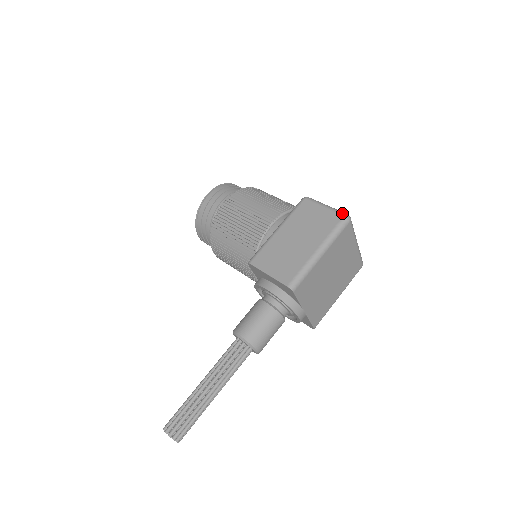
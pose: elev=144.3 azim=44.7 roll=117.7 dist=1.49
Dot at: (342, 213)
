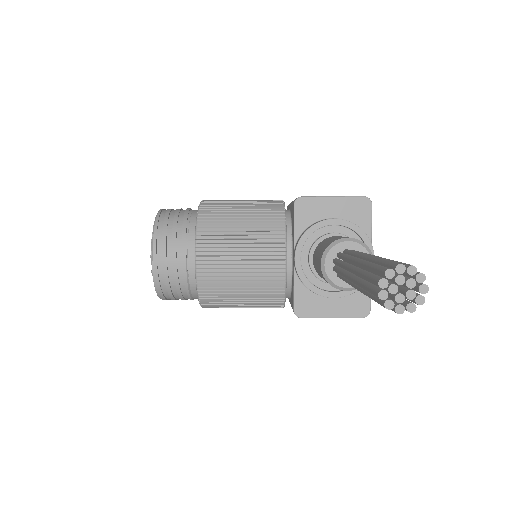
Dot at: occluded
